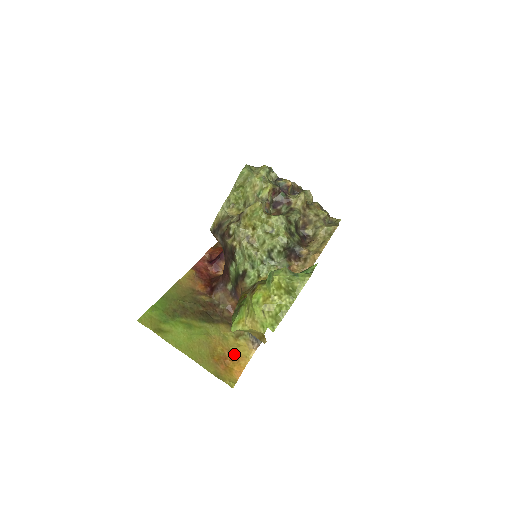
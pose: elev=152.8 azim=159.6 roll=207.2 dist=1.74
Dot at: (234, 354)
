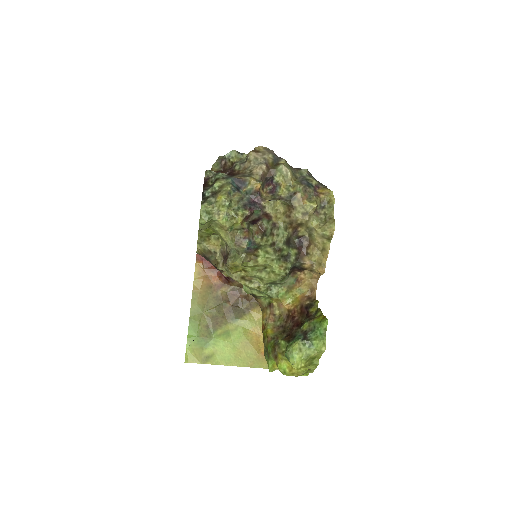
Dot at: occluded
